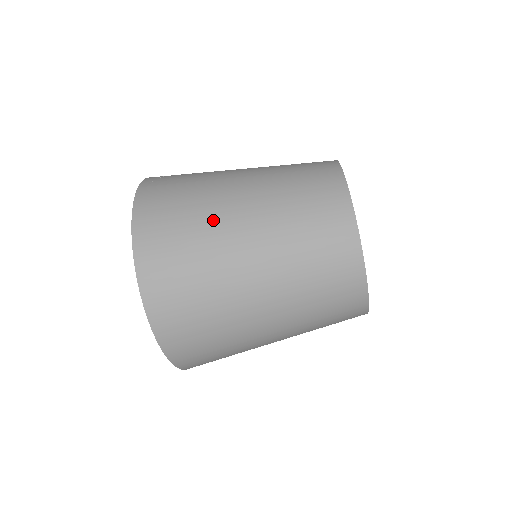
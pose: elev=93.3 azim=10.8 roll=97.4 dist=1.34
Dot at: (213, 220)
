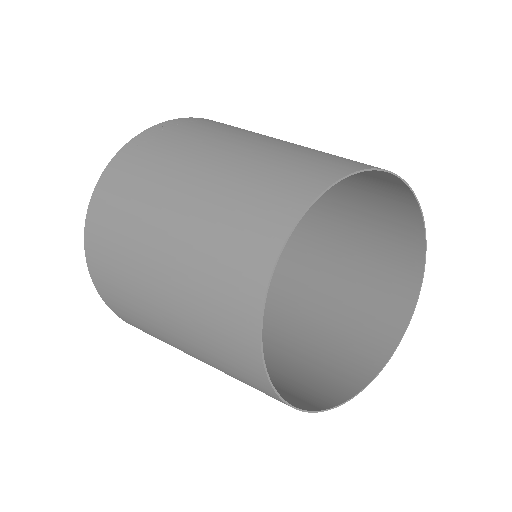
Dot at: (134, 243)
